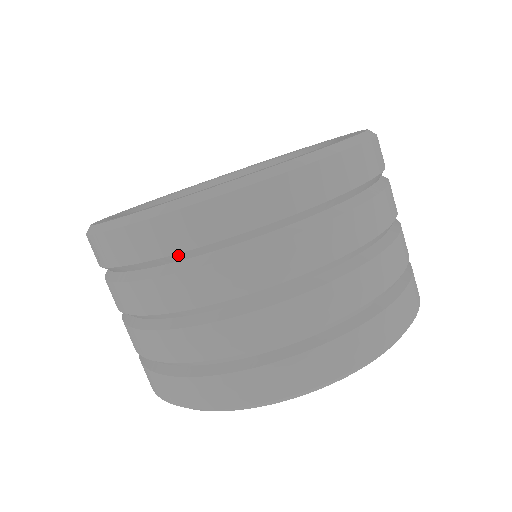
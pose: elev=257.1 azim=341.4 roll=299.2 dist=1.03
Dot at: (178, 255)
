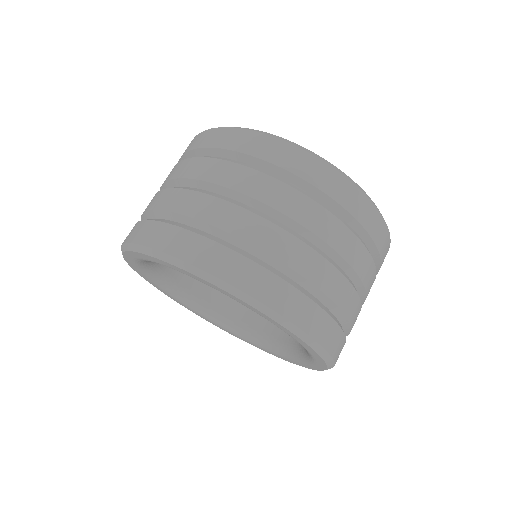
Dot at: (209, 149)
